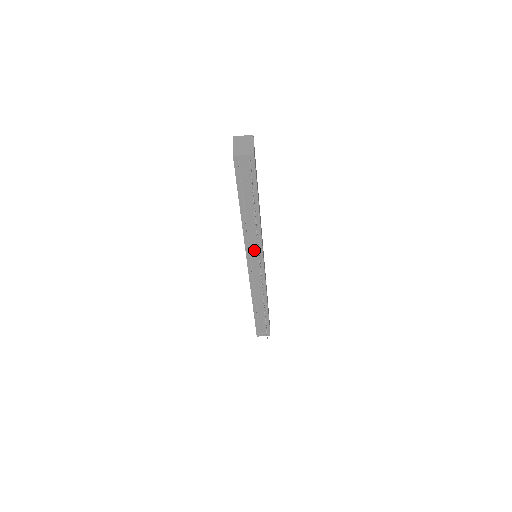
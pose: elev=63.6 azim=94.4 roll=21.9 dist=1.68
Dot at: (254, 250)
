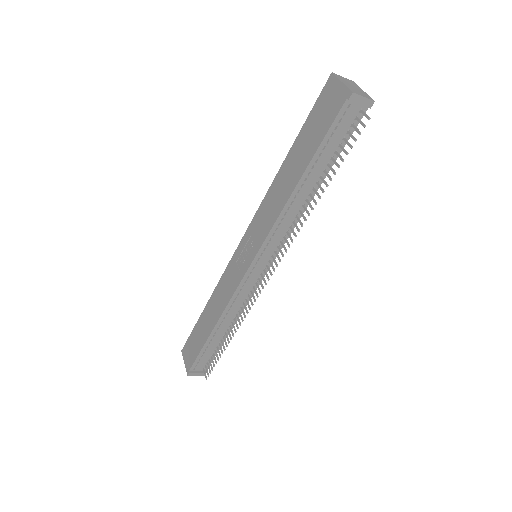
Dot at: (273, 244)
